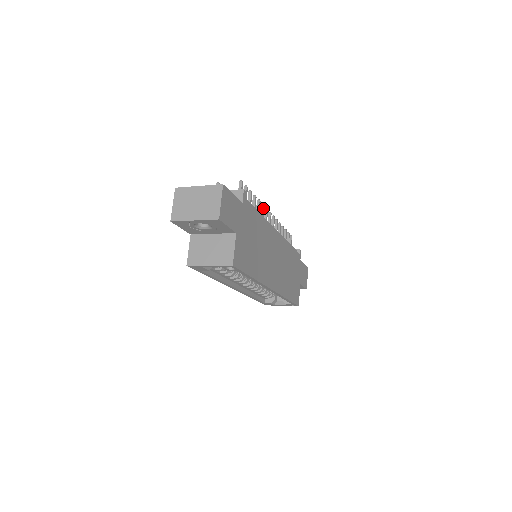
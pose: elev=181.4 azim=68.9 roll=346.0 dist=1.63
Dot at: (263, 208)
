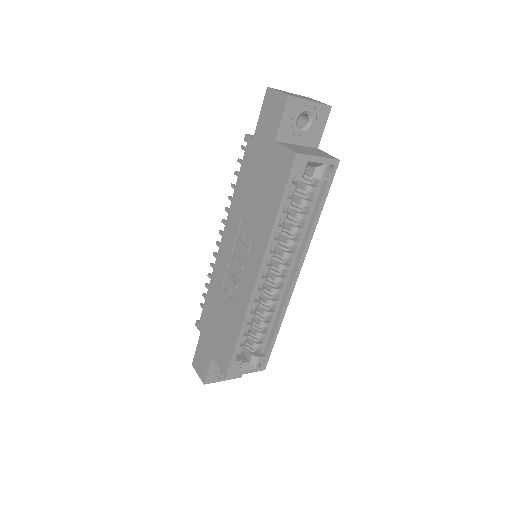
Dot at: occluded
